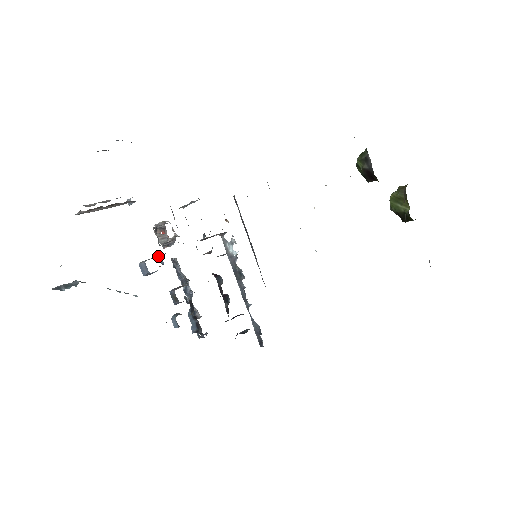
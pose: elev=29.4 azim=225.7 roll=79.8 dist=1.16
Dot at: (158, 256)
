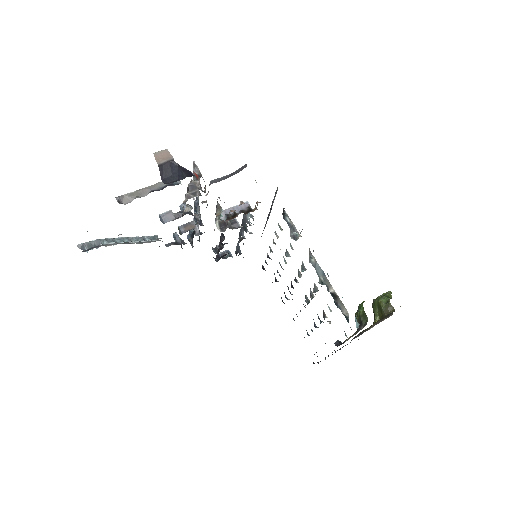
Dot at: (180, 206)
